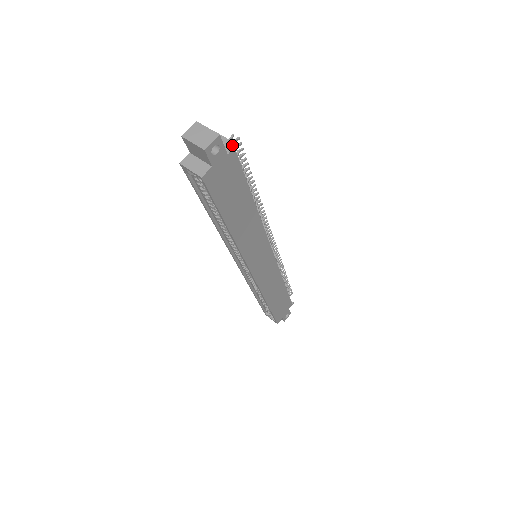
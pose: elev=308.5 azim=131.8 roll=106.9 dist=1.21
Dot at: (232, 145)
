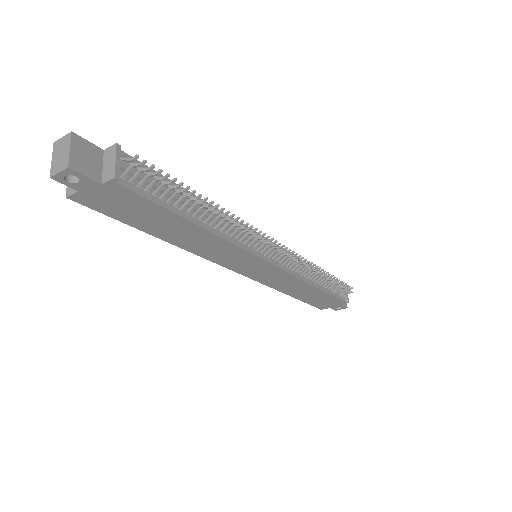
Dot at: (111, 175)
